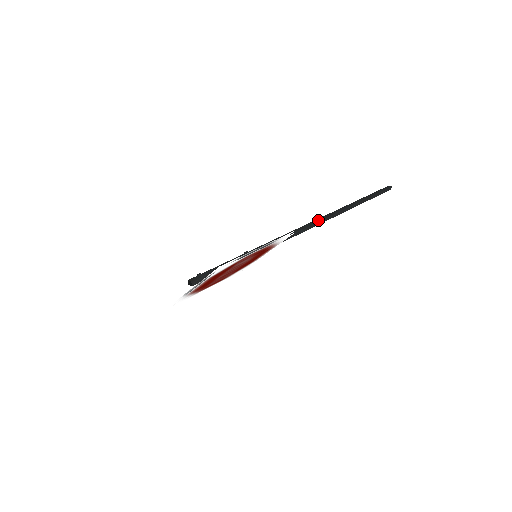
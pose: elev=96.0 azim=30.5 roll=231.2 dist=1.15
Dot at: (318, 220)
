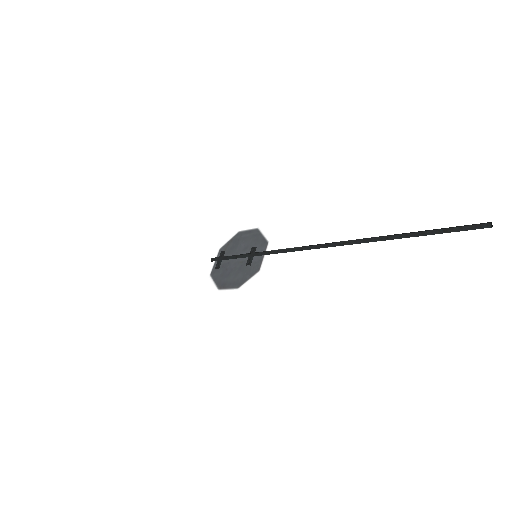
Dot at: (323, 247)
